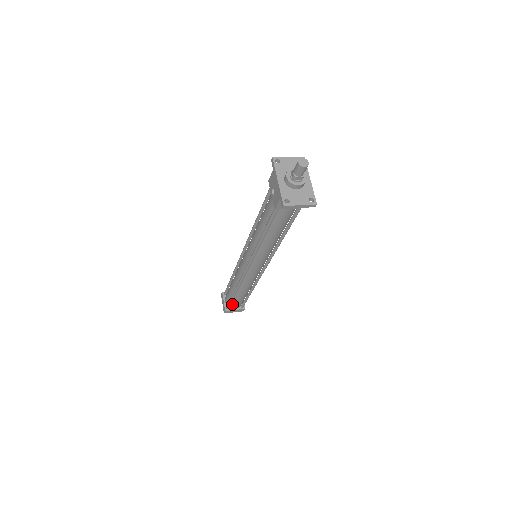
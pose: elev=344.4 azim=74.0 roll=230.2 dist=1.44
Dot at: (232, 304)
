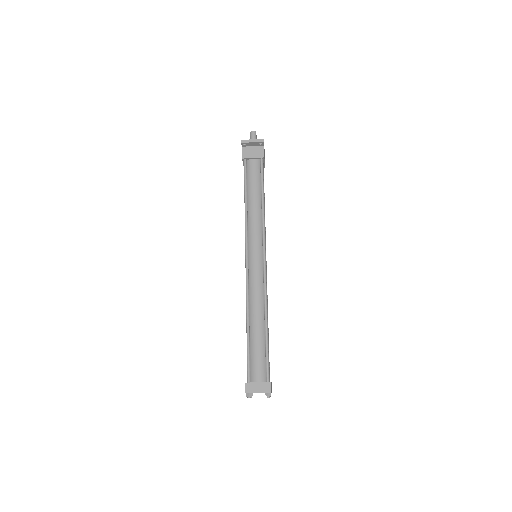
Dot at: (252, 368)
